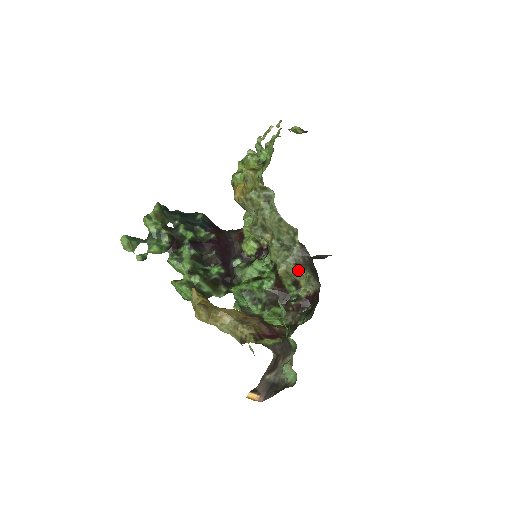
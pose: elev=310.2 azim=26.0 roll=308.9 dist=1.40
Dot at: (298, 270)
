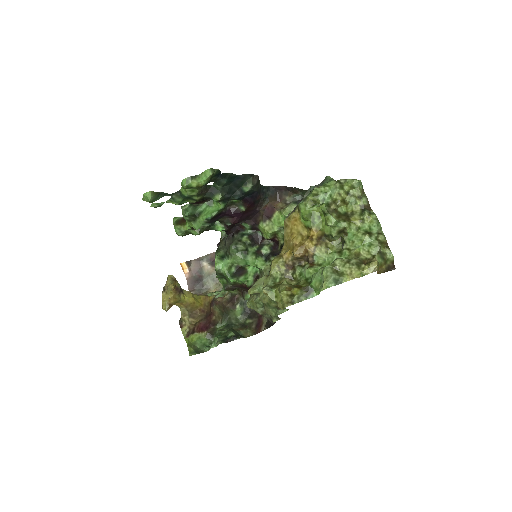
Dot at: occluded
